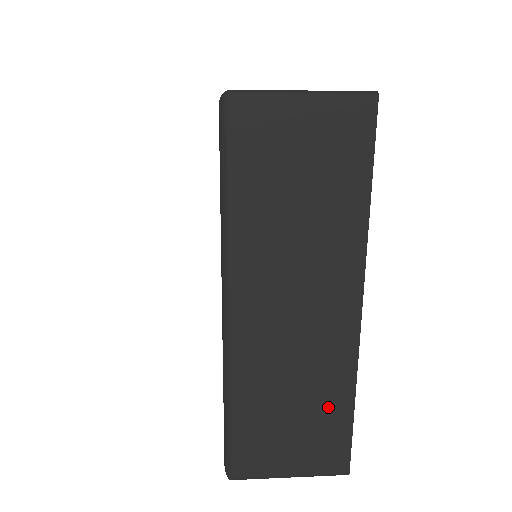
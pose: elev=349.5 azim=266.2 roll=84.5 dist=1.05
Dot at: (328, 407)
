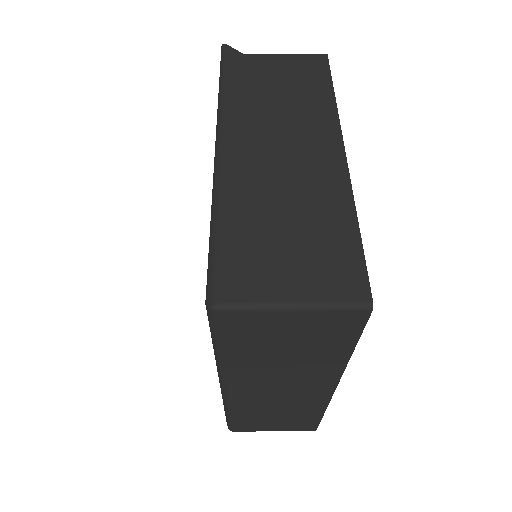
Dot at: (303, 415)
